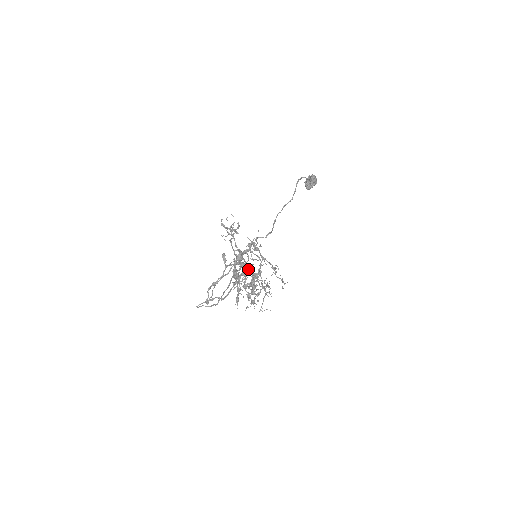
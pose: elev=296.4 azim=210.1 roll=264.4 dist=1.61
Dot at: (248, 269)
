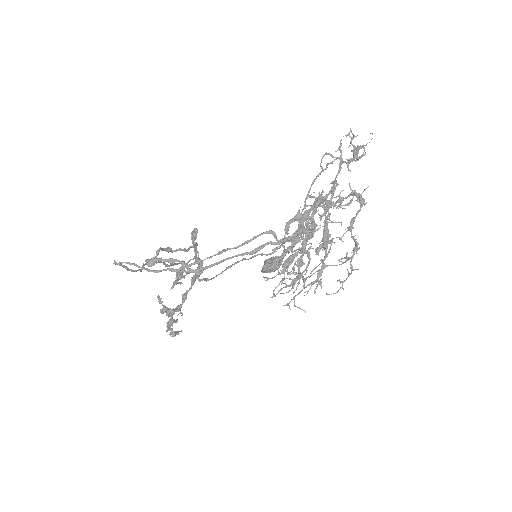
Dot at: (327, 223)
